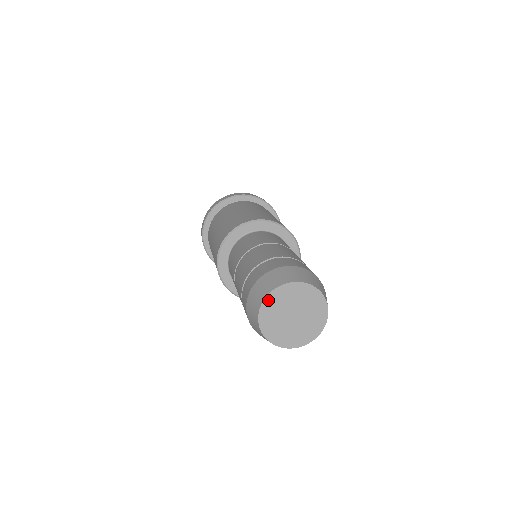
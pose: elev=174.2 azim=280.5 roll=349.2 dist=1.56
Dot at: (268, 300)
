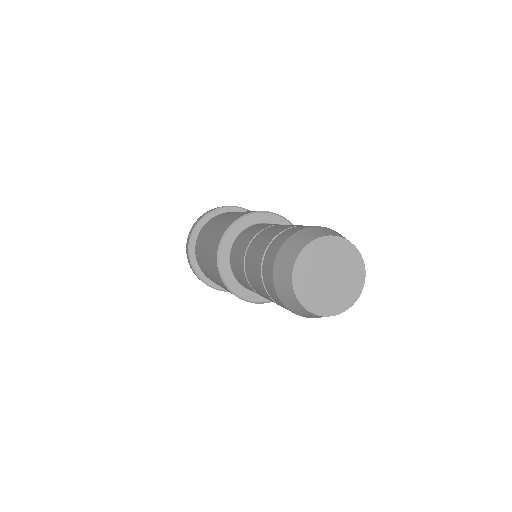
Dot at: (300, 260)
